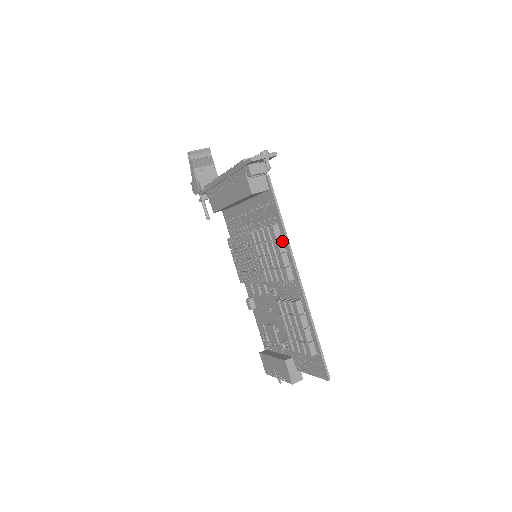
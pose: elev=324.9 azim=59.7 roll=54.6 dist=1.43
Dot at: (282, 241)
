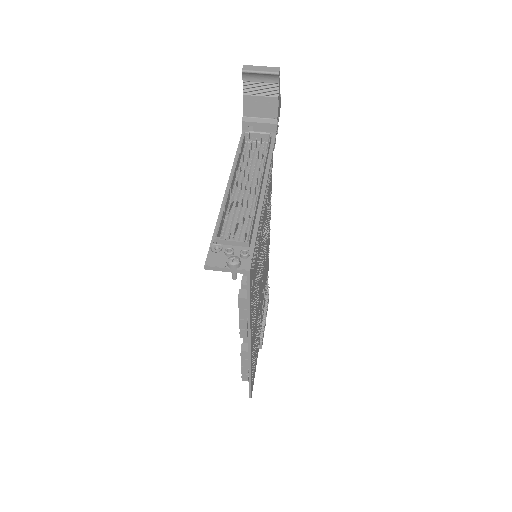
Dot at: (246, 312)
